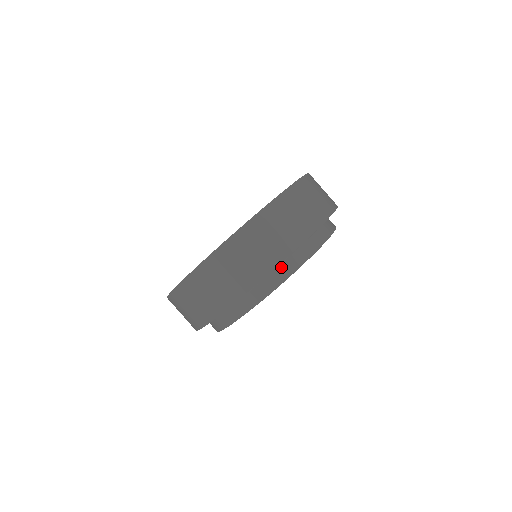
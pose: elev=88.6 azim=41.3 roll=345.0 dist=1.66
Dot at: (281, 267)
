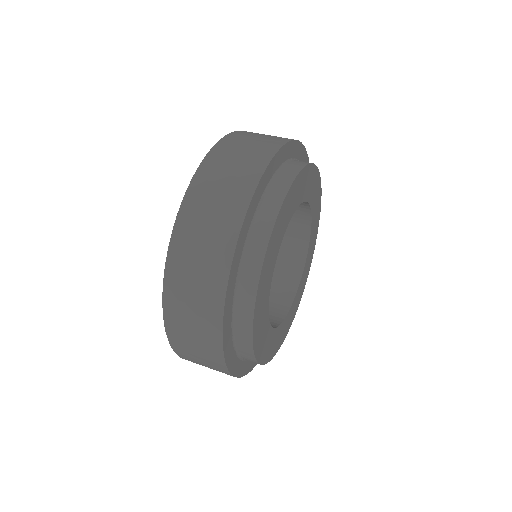
Dot at: (255, 229)
